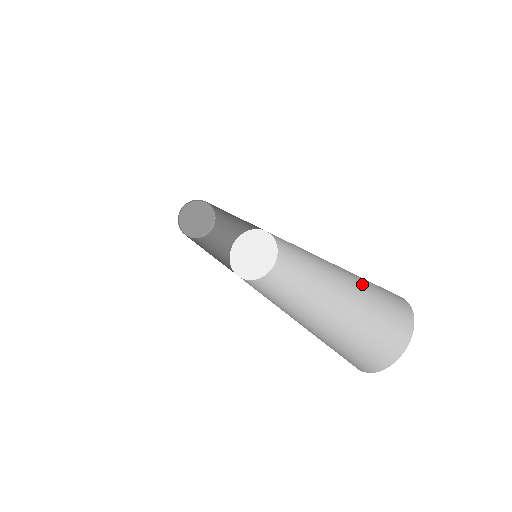
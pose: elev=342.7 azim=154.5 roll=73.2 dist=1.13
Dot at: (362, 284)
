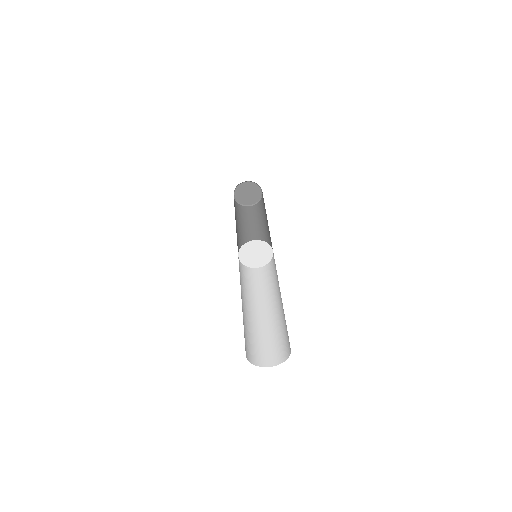
Dot at: (285, 323)
